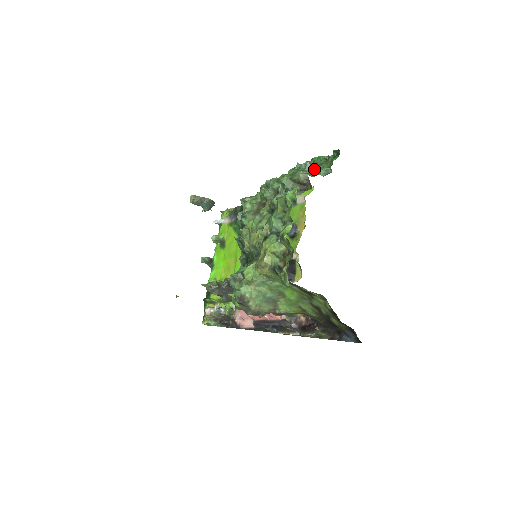
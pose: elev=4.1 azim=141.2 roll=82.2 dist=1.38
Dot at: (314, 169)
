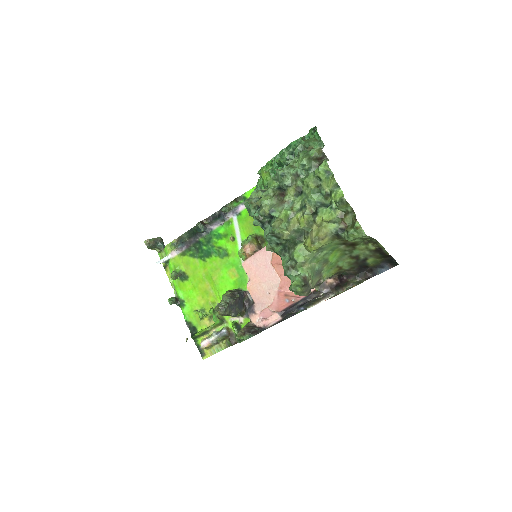
Dot at: (307, 148)
